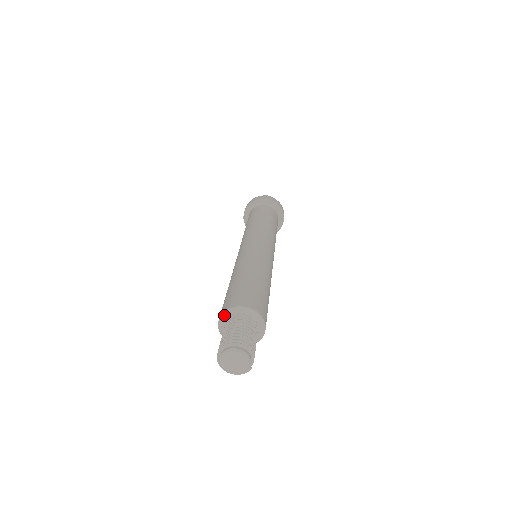
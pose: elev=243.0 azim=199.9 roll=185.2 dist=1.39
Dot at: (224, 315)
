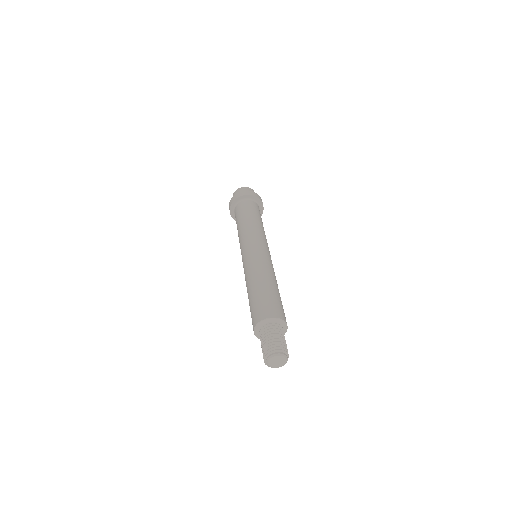
Dot at: (273, 319)
